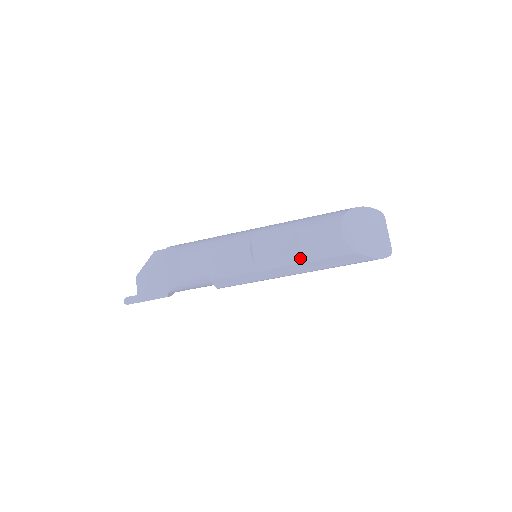
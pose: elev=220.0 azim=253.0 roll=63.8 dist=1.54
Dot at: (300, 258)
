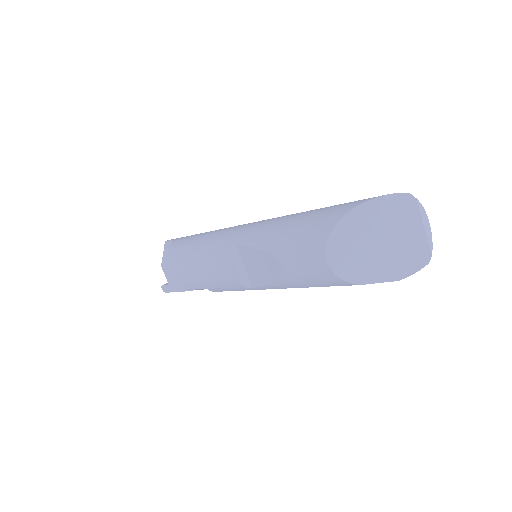
Dot at: (290, 285)
